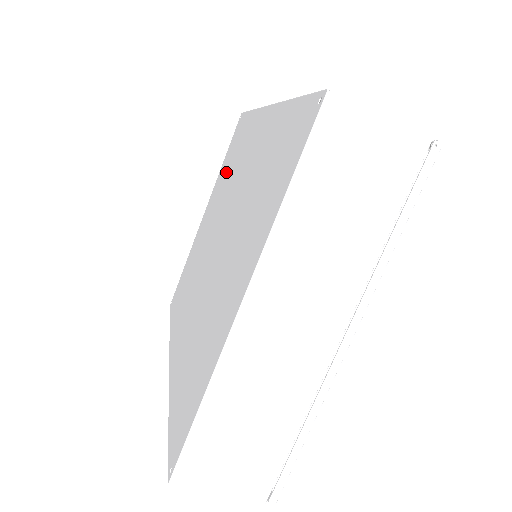
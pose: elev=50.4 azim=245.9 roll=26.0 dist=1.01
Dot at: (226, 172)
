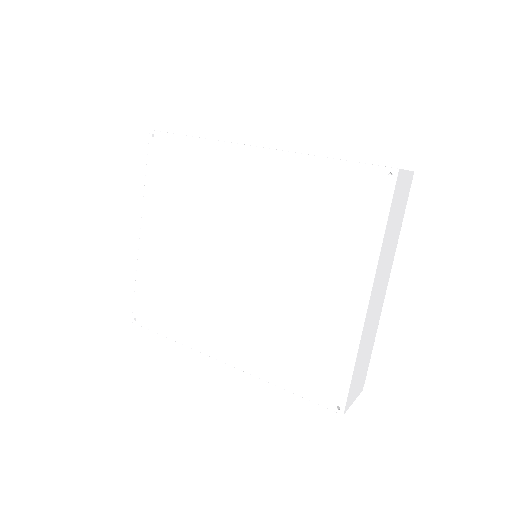
Dot at: (179, 194)
